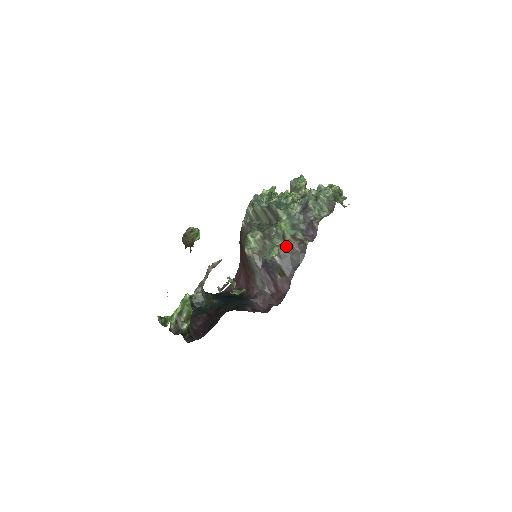
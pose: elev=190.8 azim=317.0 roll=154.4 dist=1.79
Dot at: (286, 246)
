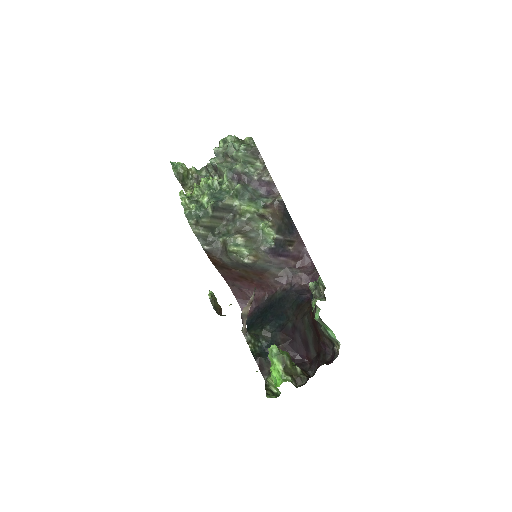
Dot at: (273, 219)
